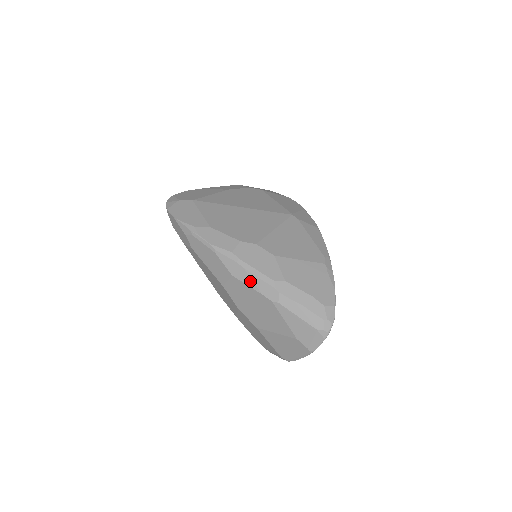
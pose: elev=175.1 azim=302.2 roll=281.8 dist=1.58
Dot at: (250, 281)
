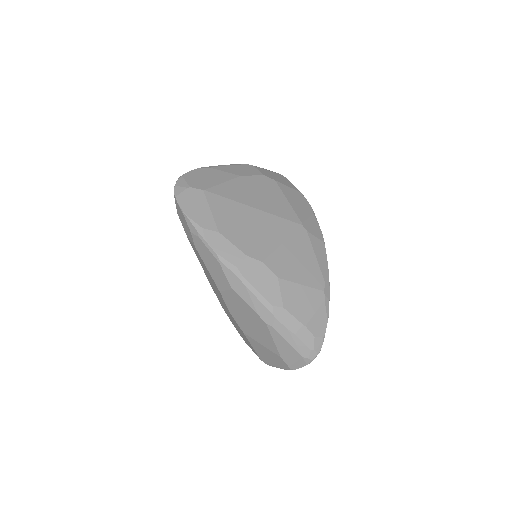
Dot at: (249, 300)
